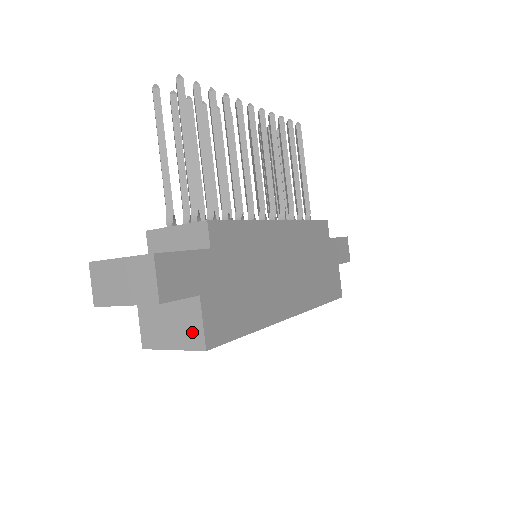
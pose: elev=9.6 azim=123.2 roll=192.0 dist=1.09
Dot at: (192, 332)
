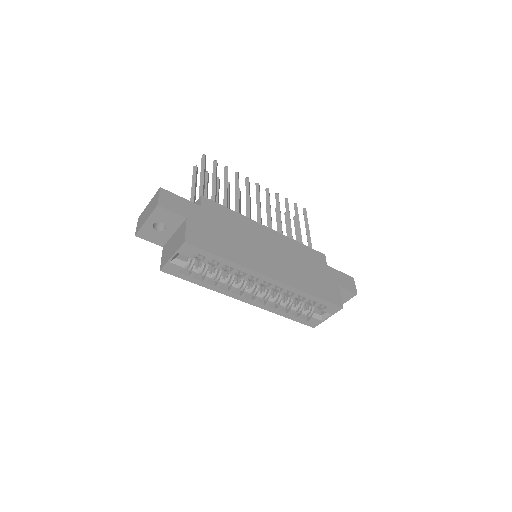
Dot at: (181, 239)
